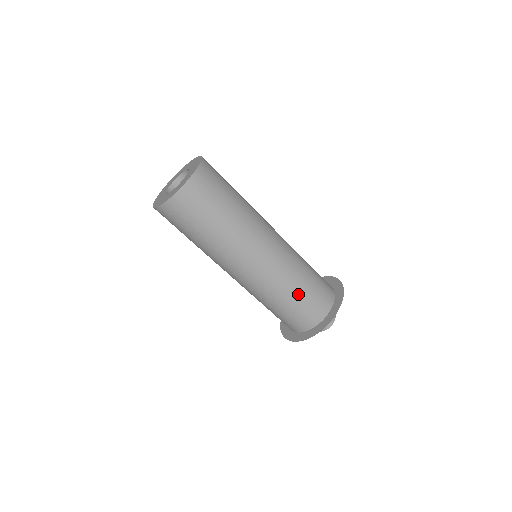
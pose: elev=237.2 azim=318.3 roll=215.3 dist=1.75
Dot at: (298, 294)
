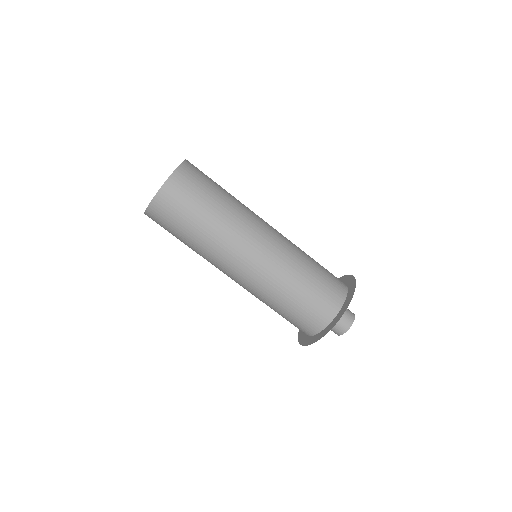
Dot at: (312, 272)
